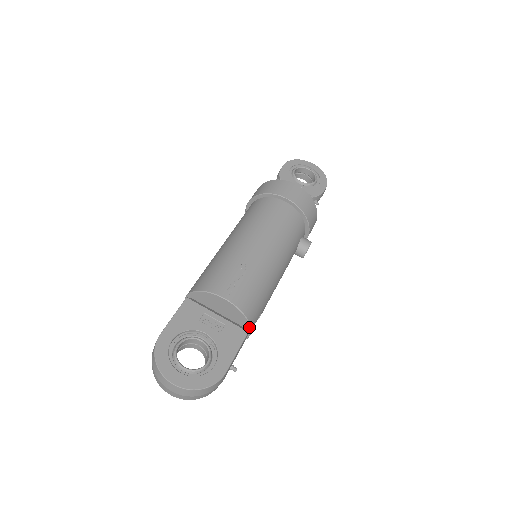
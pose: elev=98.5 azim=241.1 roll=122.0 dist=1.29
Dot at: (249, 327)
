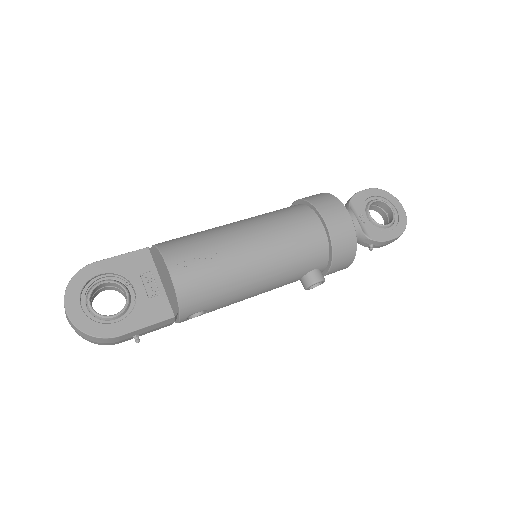
Dot at: (179, 313)
